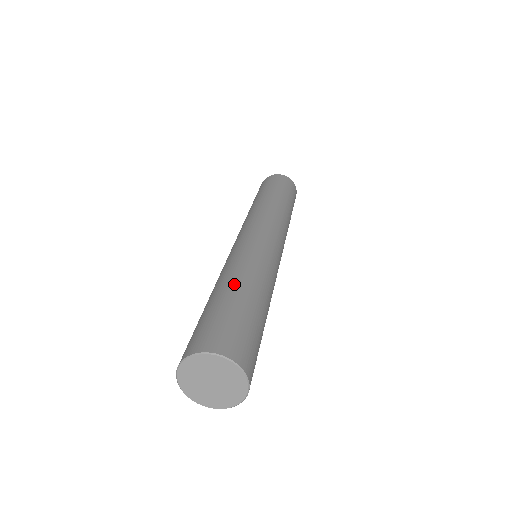
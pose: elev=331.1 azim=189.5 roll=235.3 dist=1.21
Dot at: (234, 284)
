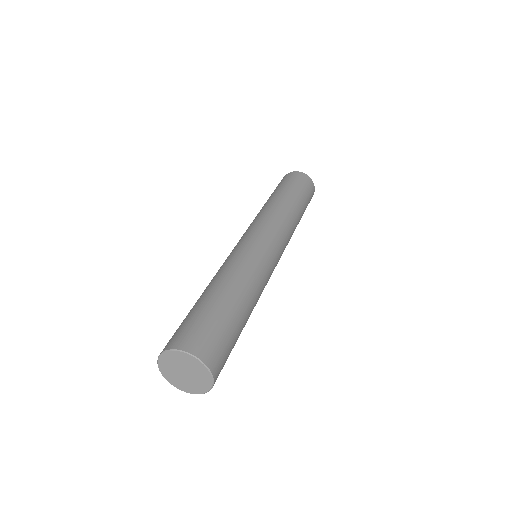
Dot at: (230, 291)
